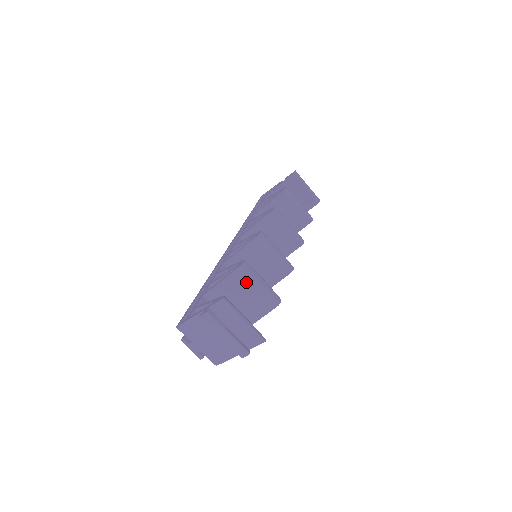
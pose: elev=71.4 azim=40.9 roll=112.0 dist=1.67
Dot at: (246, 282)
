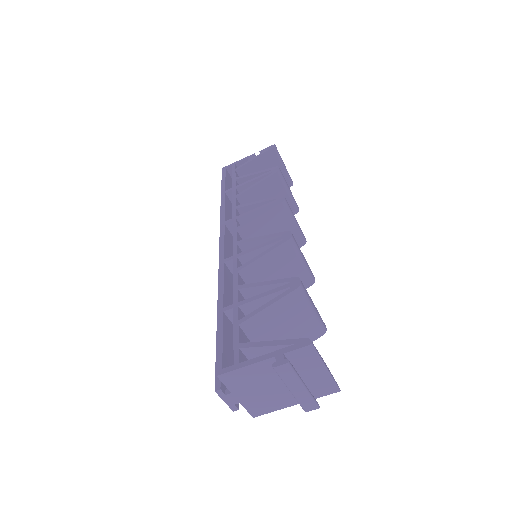
Dot at: (299, 307)
